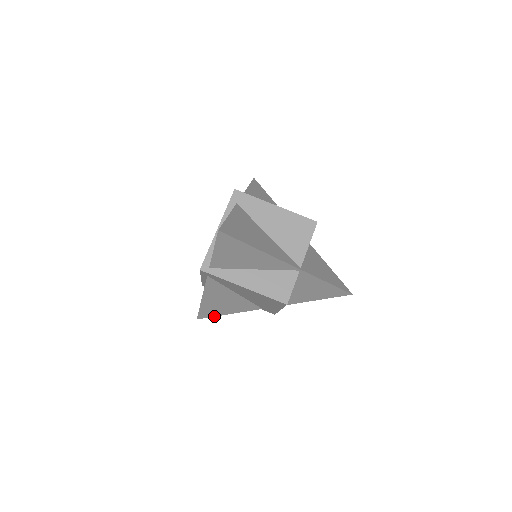
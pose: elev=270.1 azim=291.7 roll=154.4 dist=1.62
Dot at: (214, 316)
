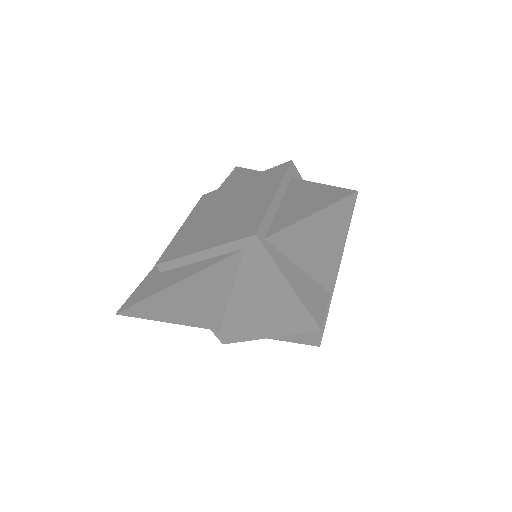
Dot at: (147, 318)
